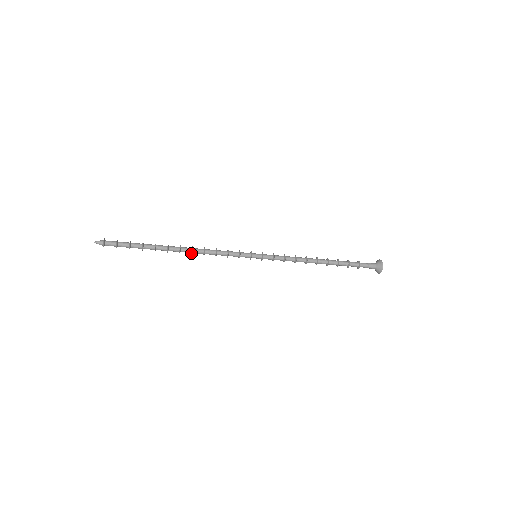
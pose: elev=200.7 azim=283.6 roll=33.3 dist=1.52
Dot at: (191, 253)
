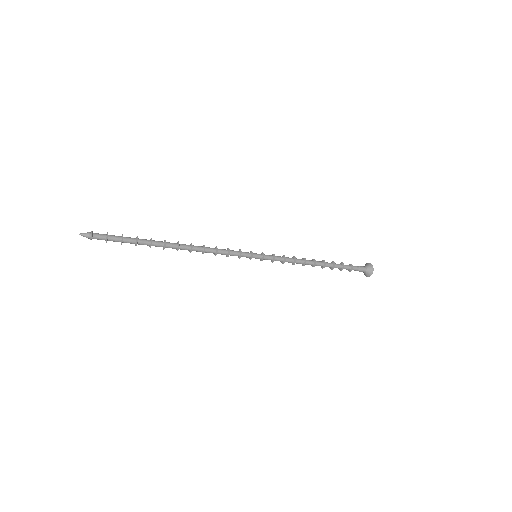
Dot at: (189, 250)
